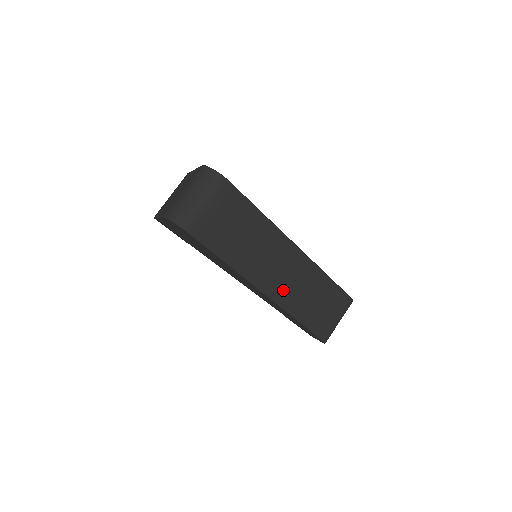
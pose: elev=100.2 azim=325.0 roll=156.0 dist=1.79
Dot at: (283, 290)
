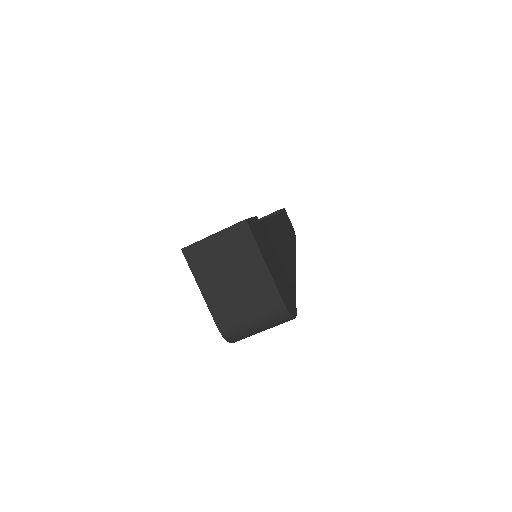
Dot at: occluded
